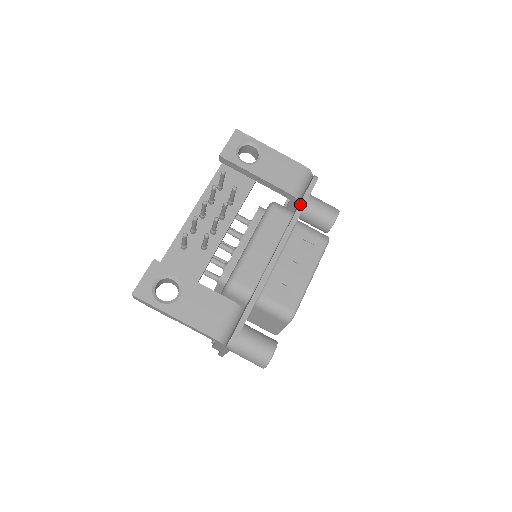
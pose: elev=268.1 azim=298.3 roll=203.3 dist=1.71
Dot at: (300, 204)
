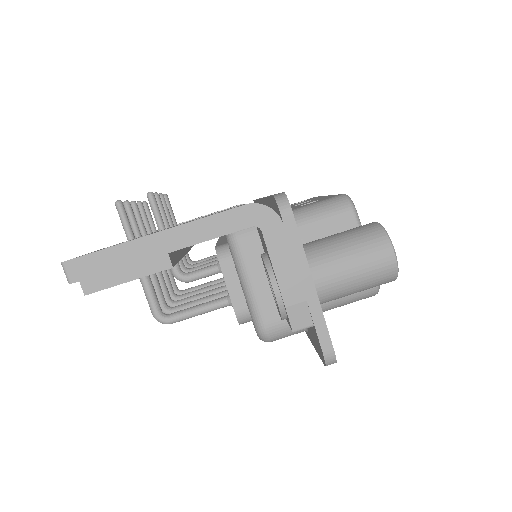
Dot at: occluded
